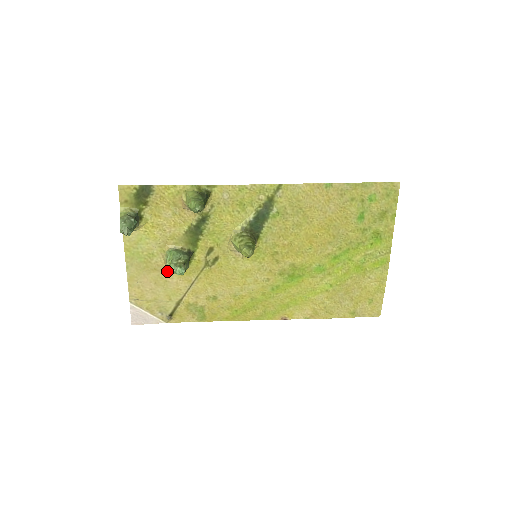
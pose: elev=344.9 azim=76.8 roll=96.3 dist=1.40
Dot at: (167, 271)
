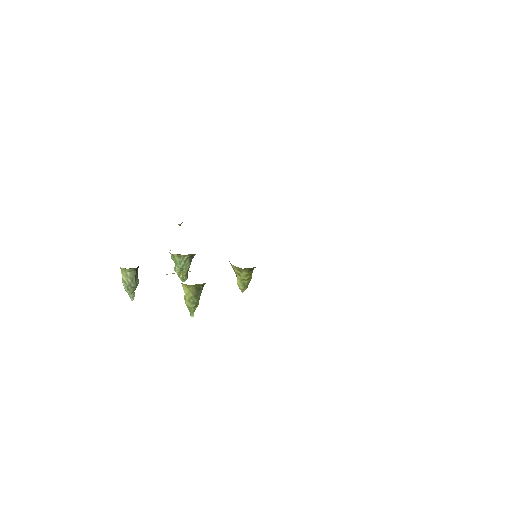
Dot at: occluded
